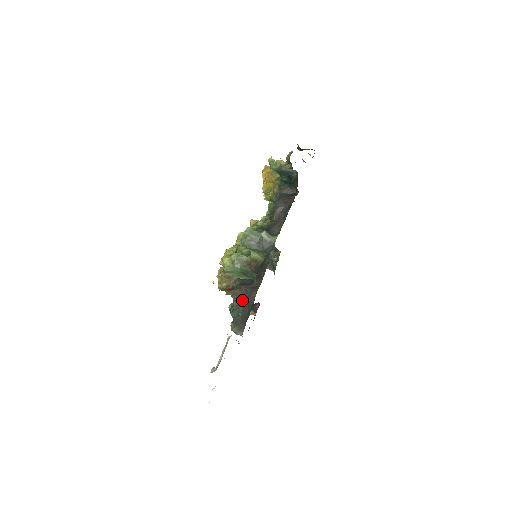
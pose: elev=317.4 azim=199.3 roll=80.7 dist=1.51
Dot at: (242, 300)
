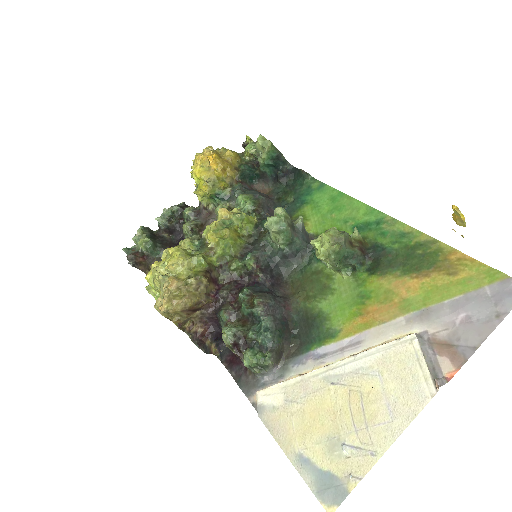
Dot at: (279, 312)
